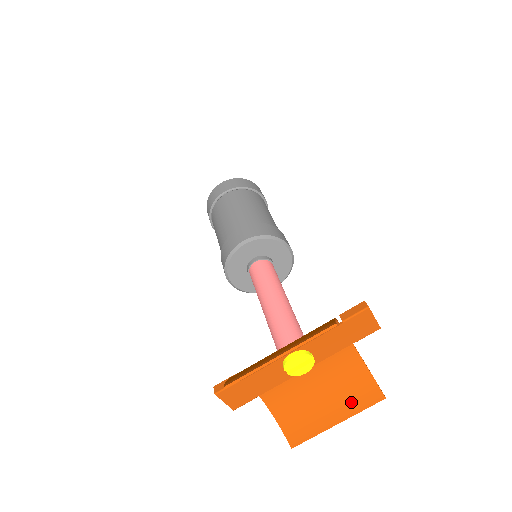
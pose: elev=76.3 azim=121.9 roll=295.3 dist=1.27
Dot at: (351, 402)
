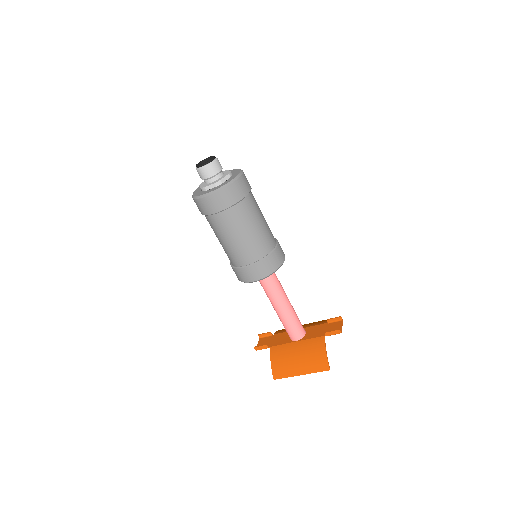
Dot at: occluded
